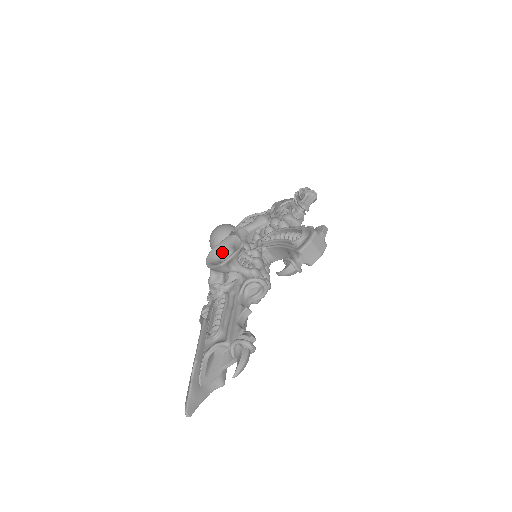
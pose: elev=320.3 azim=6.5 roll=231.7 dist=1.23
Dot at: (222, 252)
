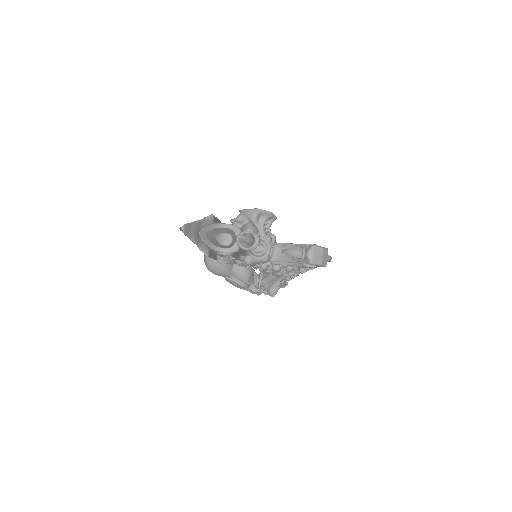
Dot at: occluded
